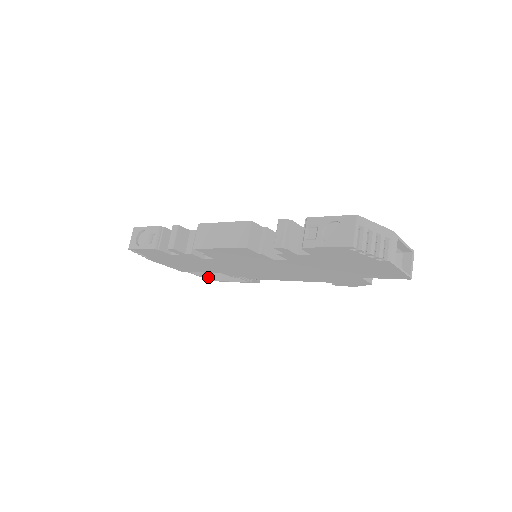
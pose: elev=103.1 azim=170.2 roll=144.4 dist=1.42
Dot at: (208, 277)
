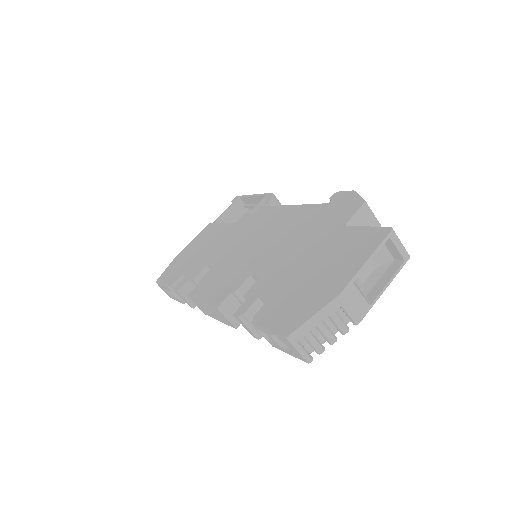
Dot at: occluded
